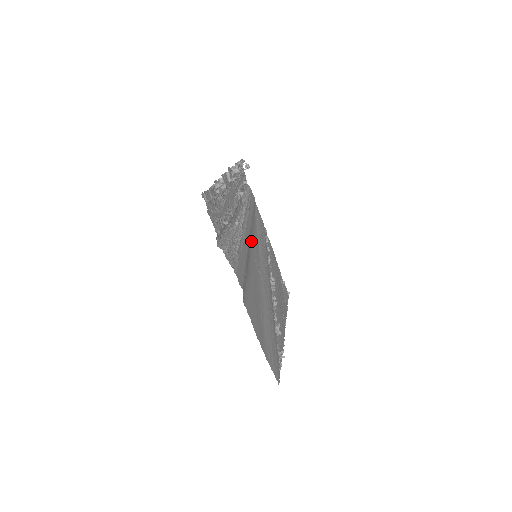
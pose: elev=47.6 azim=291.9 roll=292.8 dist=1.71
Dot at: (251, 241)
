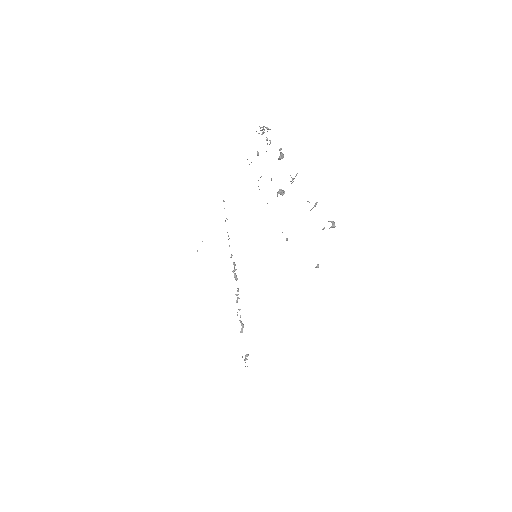
Dot at: occluded
